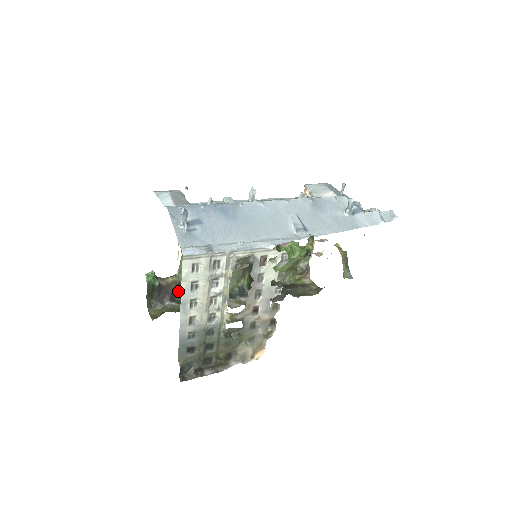
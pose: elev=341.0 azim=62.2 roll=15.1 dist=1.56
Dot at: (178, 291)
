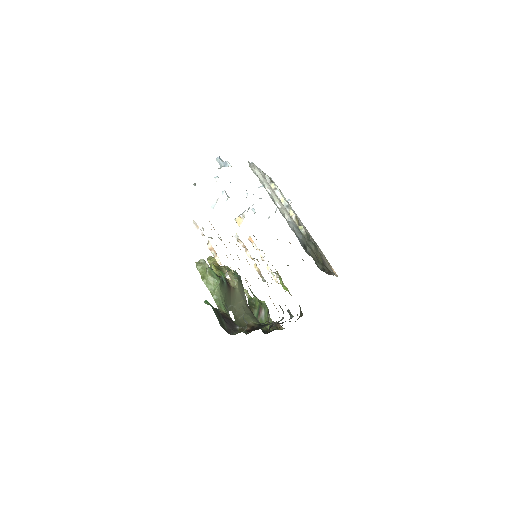
Dot at: occluded
